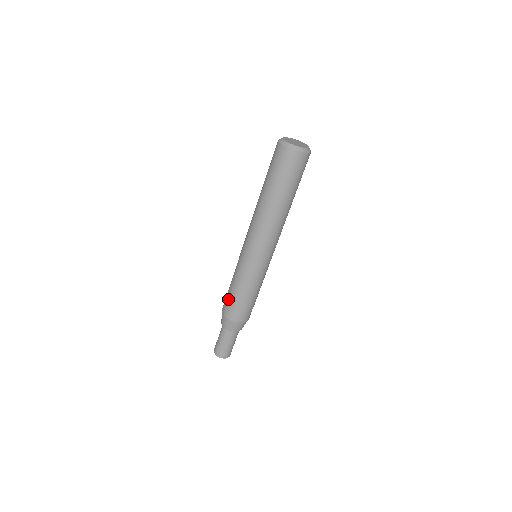
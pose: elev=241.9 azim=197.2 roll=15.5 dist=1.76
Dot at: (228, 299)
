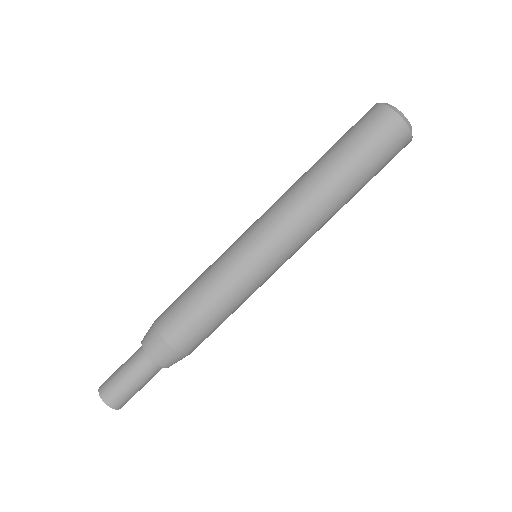
Dot at: (177, 298)
